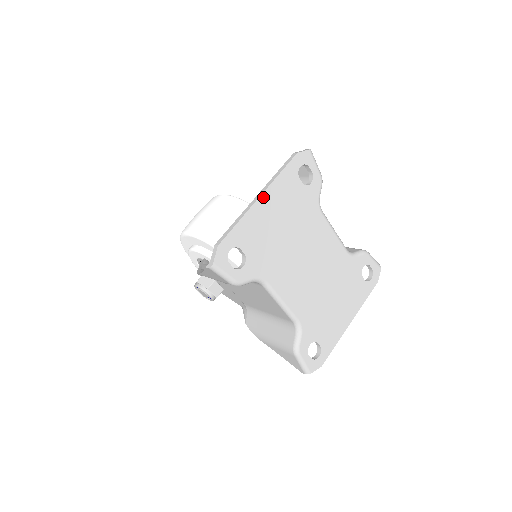
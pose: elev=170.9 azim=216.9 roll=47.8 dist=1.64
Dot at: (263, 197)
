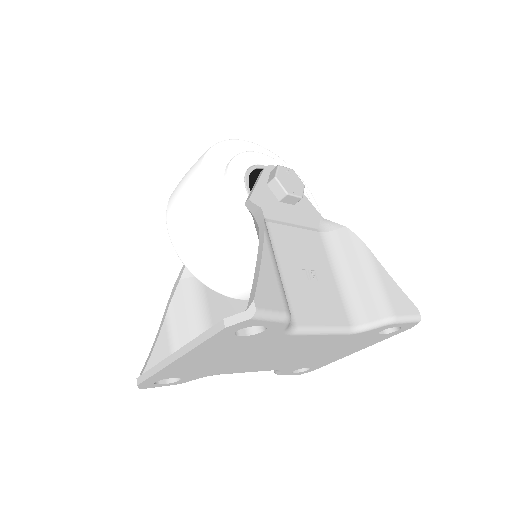
Dot at: (181, 359)
